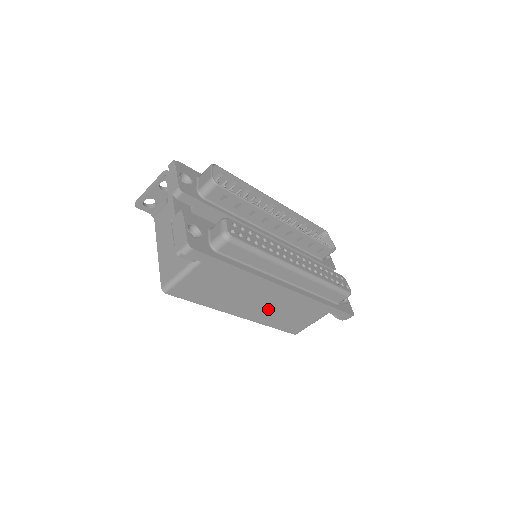
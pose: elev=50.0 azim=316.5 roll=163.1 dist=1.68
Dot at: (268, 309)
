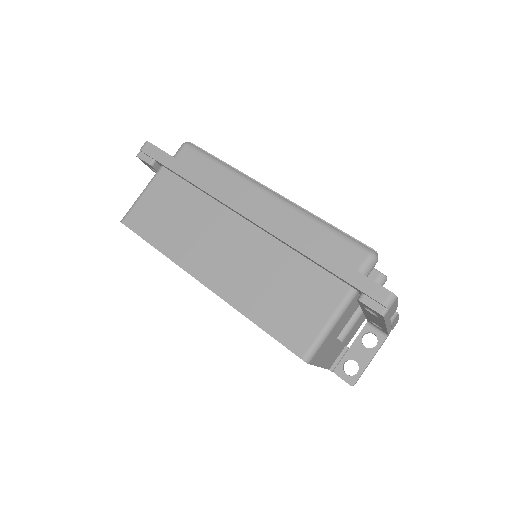
Dot at: (241, 270)
